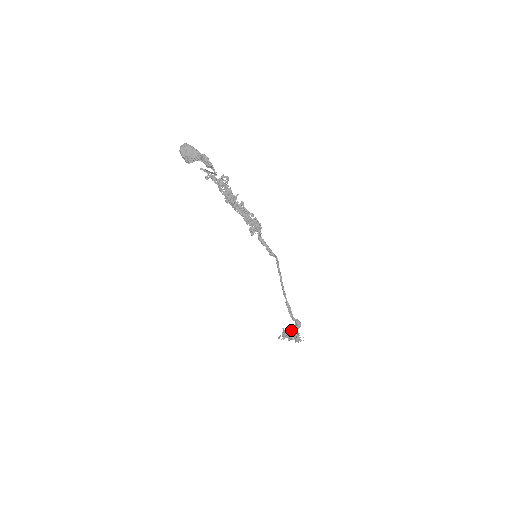
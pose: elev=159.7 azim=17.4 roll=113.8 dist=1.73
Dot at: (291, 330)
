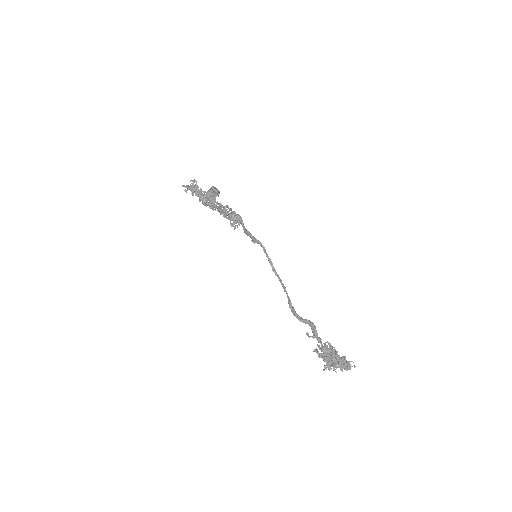
Dot at: (321, 346)
